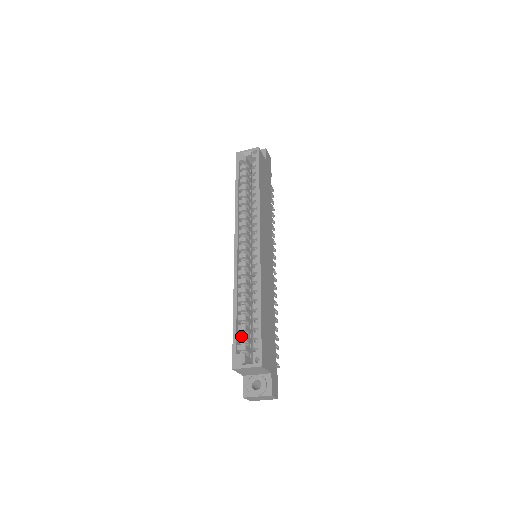
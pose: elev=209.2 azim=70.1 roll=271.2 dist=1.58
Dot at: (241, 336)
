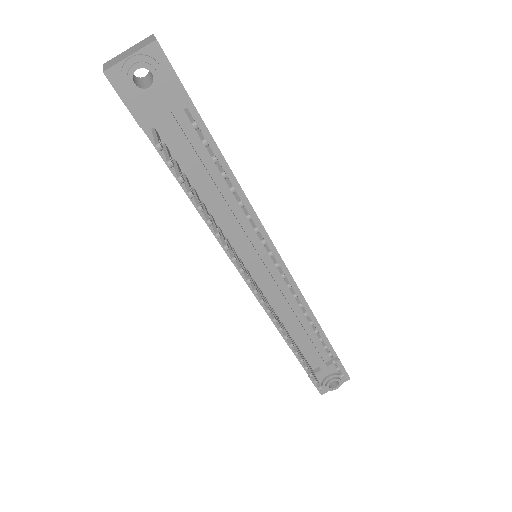
Dot at: occluded
